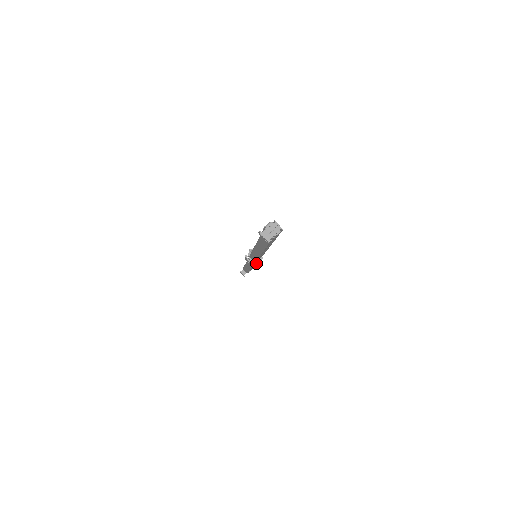
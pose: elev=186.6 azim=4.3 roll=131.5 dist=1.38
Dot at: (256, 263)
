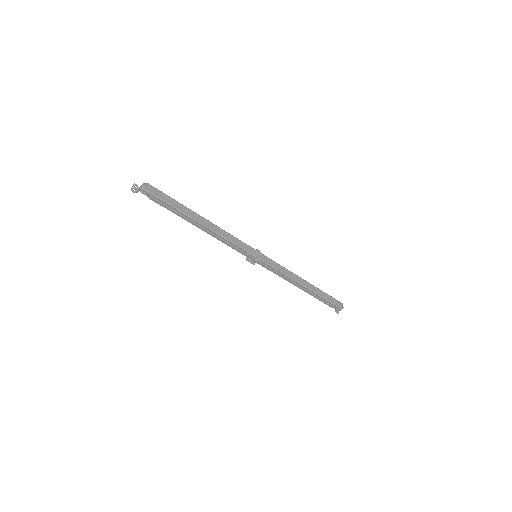
Dot at: (253, 261)
